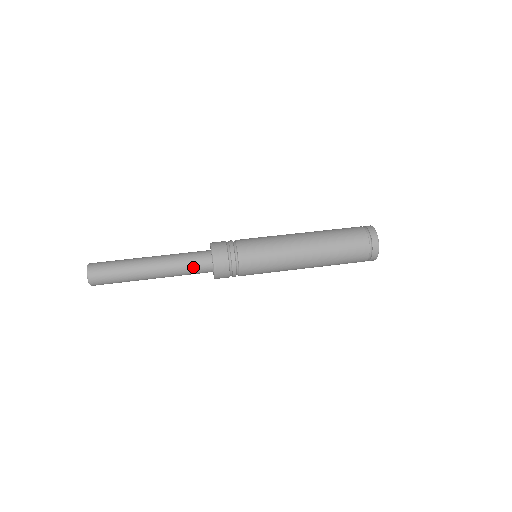
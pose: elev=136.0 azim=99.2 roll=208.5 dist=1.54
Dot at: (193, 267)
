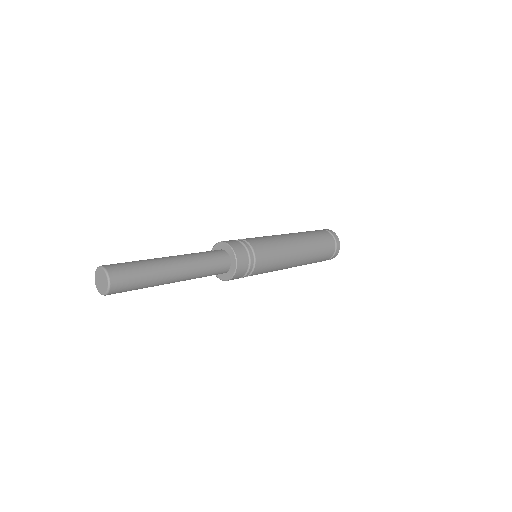
Dot at: (210, 254)
